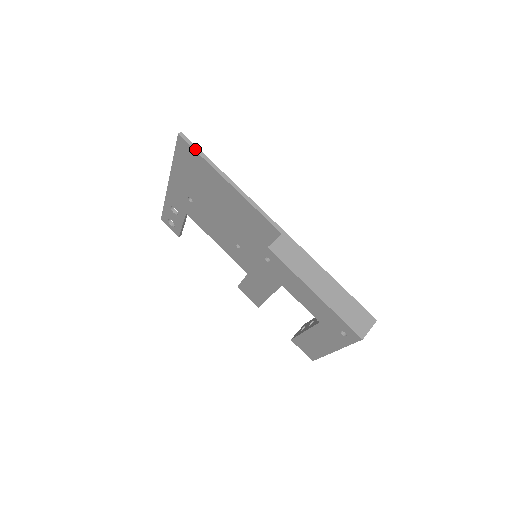
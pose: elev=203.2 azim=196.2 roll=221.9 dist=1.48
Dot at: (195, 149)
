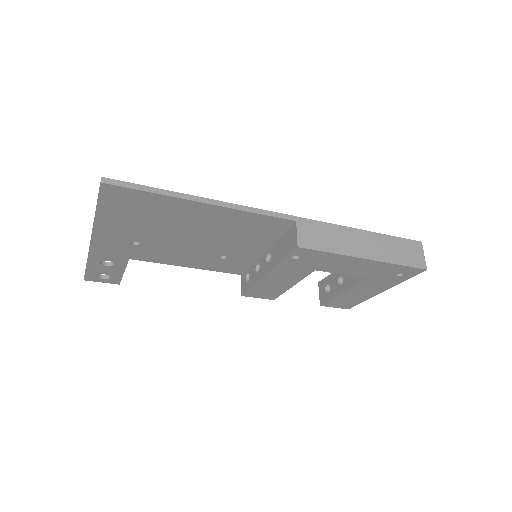
Dot at: (137, 188)
